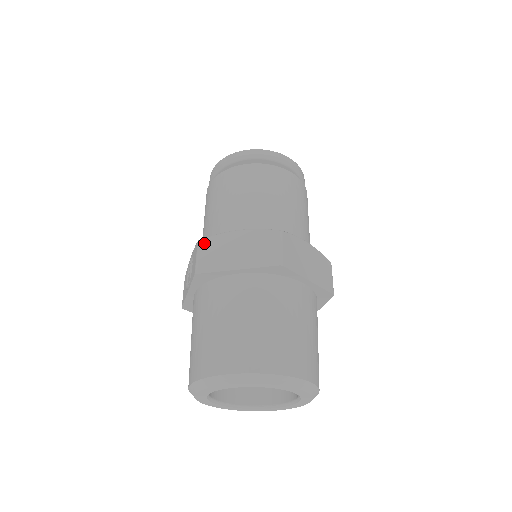
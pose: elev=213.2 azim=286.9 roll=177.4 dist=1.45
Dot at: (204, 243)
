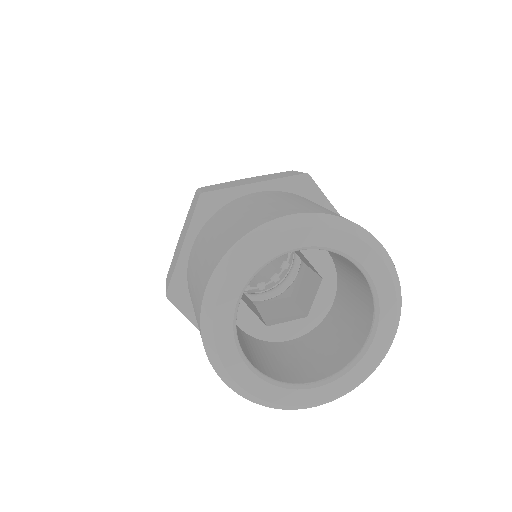
Dot at: (167, 276)
